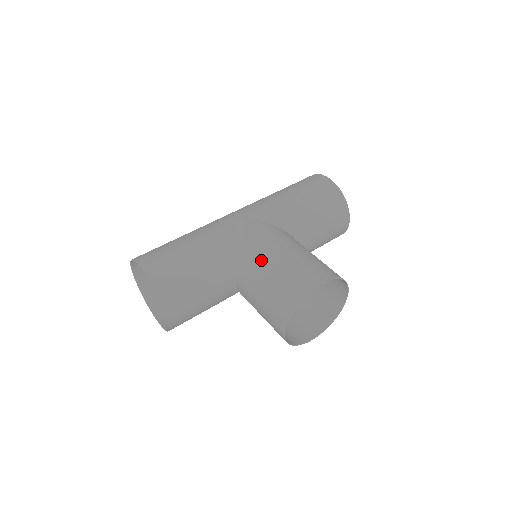
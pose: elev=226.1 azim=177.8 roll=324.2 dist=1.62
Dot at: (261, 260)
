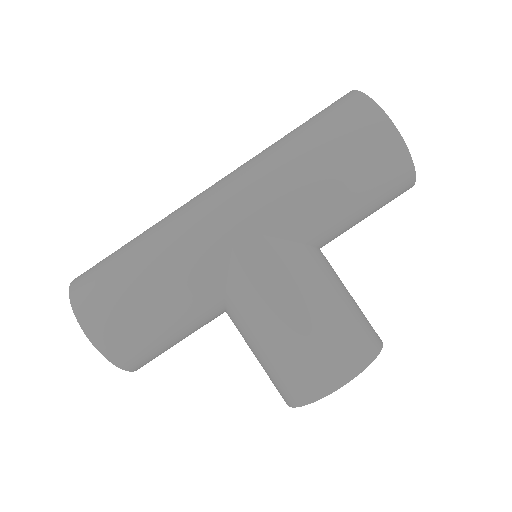
Dot at: (260, 322)
